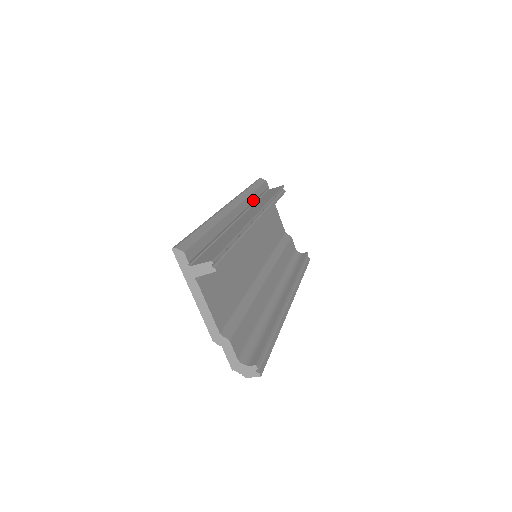
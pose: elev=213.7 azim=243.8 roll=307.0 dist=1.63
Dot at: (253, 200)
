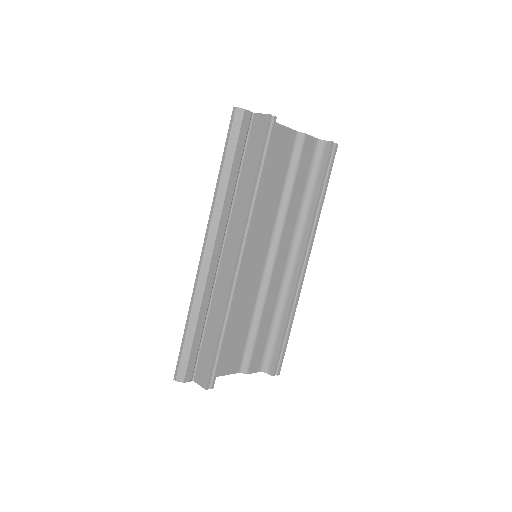
Dot at: (232, 192)
